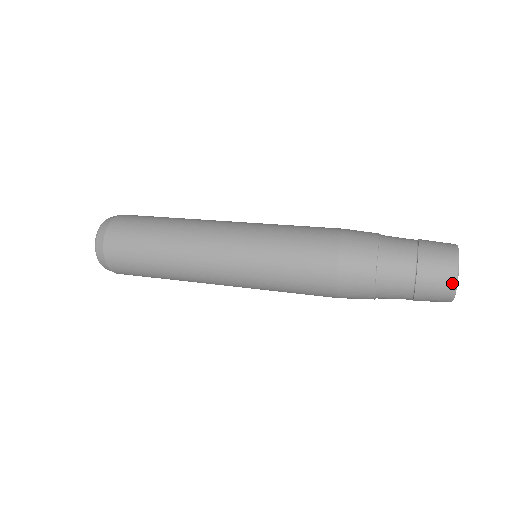
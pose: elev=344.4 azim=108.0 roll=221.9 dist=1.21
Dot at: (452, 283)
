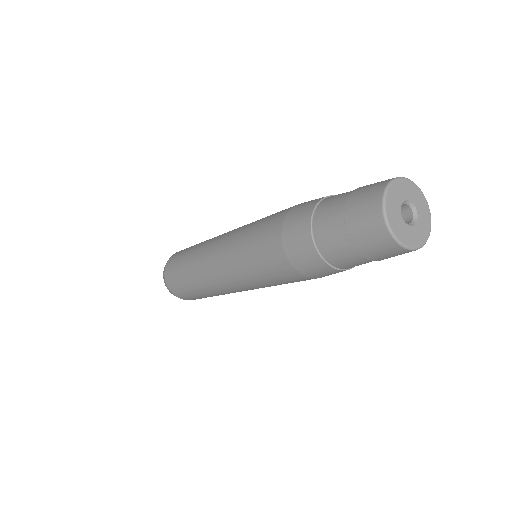
Dot at: (387, 236)
